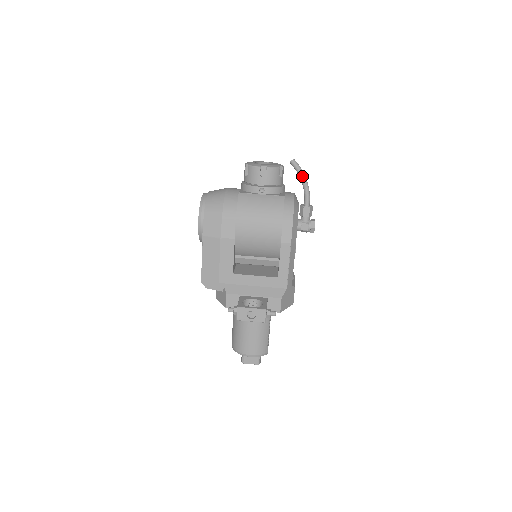
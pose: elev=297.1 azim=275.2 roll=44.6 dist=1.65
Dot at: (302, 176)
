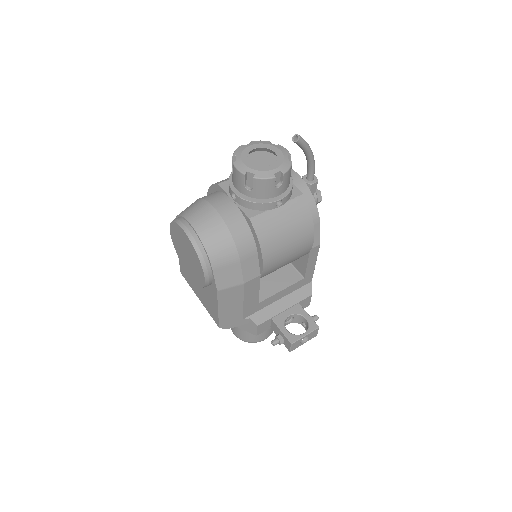
Dot at: (309, 152)
